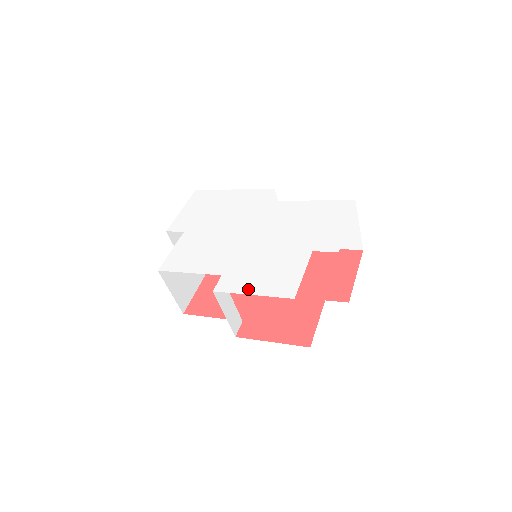
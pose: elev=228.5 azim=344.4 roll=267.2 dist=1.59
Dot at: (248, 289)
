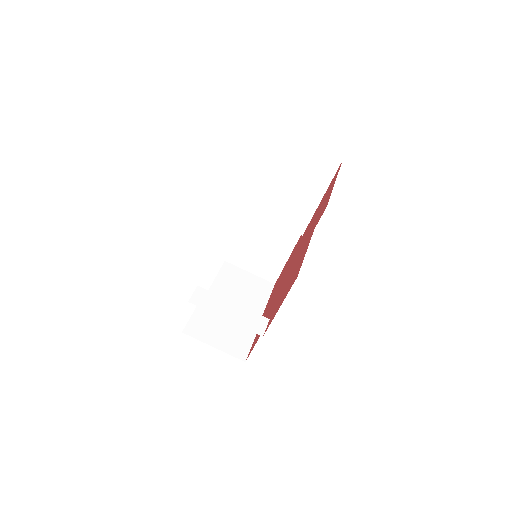
Dot at: occluded
